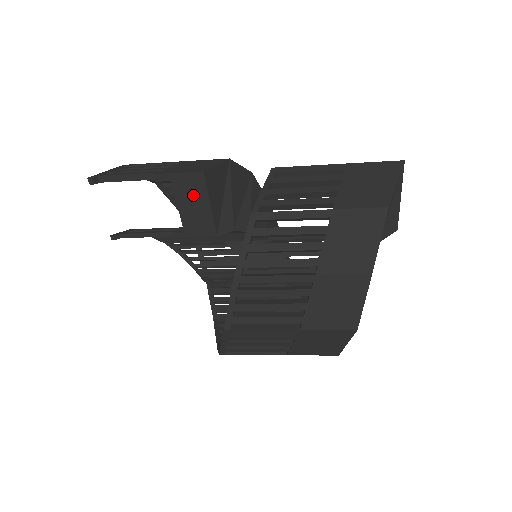
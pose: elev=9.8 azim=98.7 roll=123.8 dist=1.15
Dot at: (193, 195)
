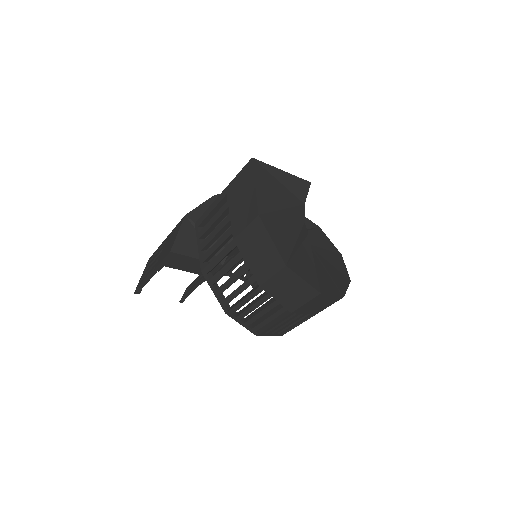
Dot at: (183, 262)
